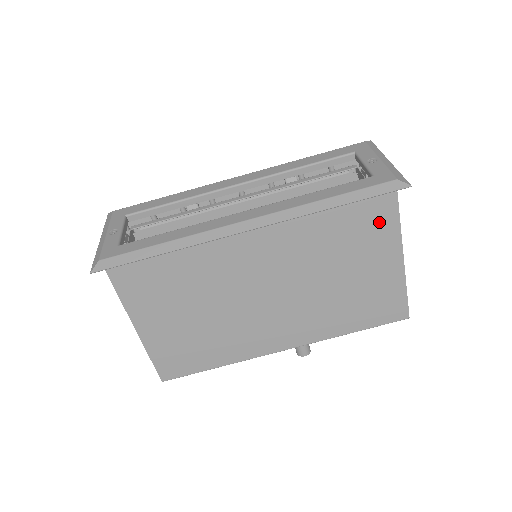
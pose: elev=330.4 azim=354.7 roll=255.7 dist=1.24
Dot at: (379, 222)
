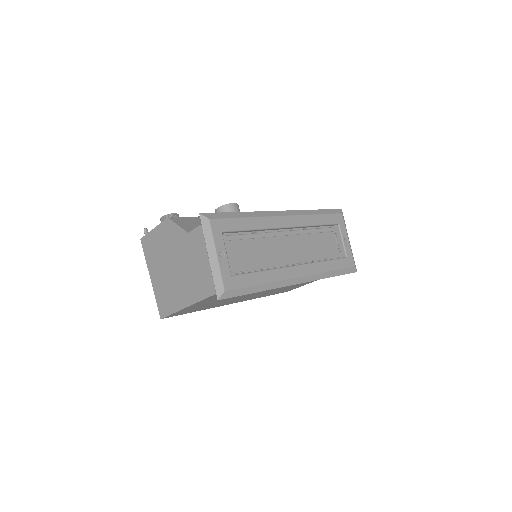
Dot at: occluded
